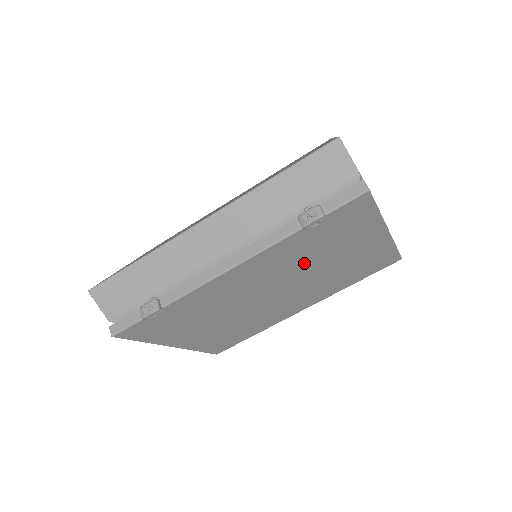
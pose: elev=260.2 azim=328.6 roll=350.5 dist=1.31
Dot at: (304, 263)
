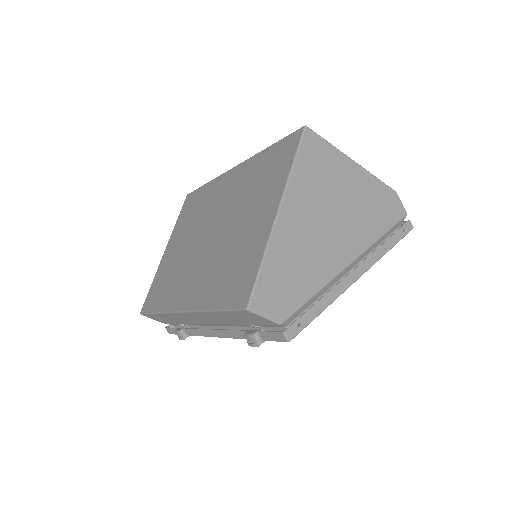
Dot at: occluded
